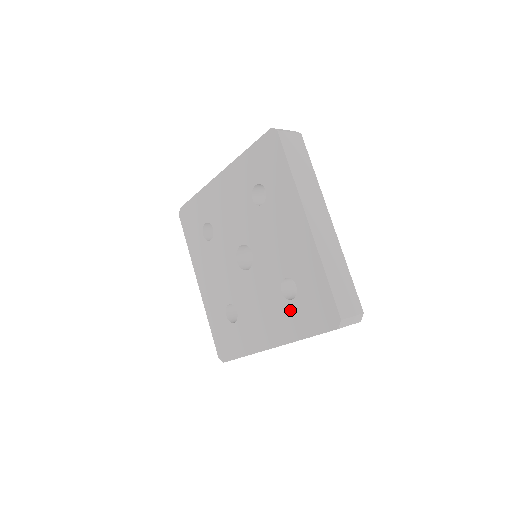
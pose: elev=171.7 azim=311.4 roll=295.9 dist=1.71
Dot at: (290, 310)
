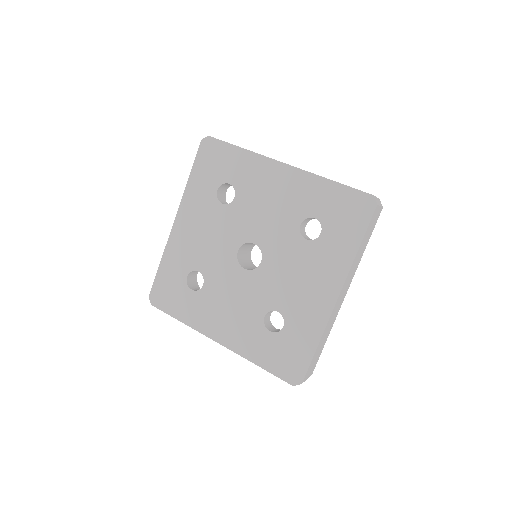
Dot at: (261, 336)
